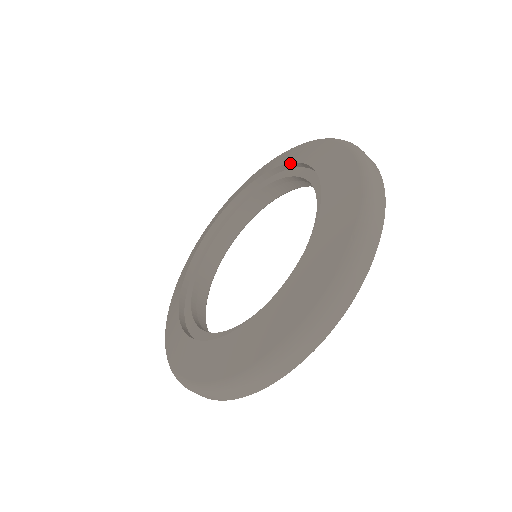
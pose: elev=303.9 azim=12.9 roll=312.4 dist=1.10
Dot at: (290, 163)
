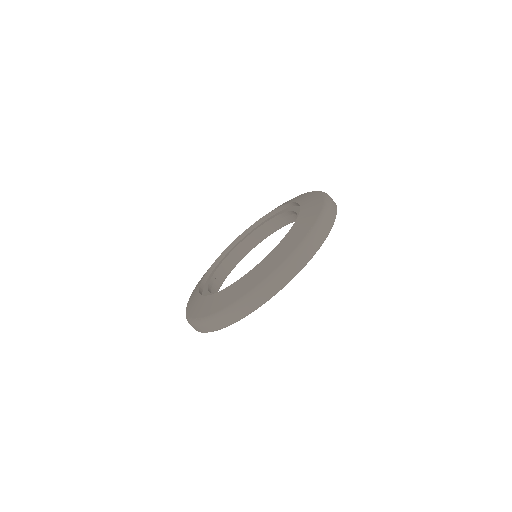
Dot at: (286, 204)
